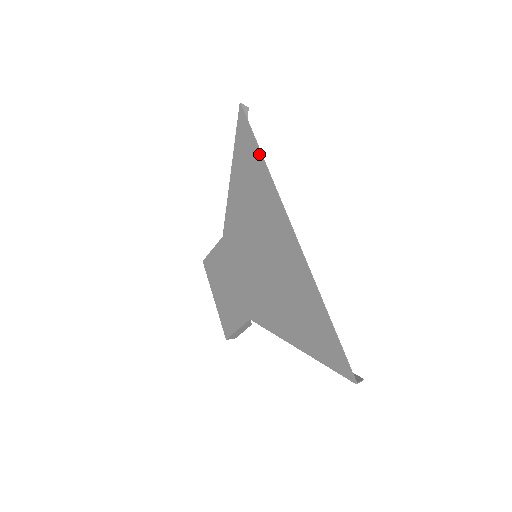
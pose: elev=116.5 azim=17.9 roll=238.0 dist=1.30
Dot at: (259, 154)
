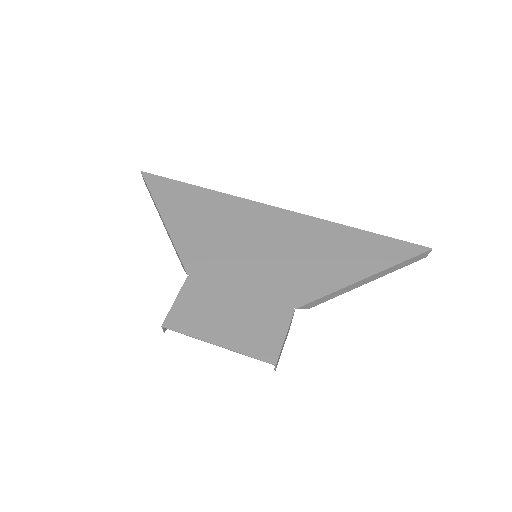
Dot at: (200, 188)
